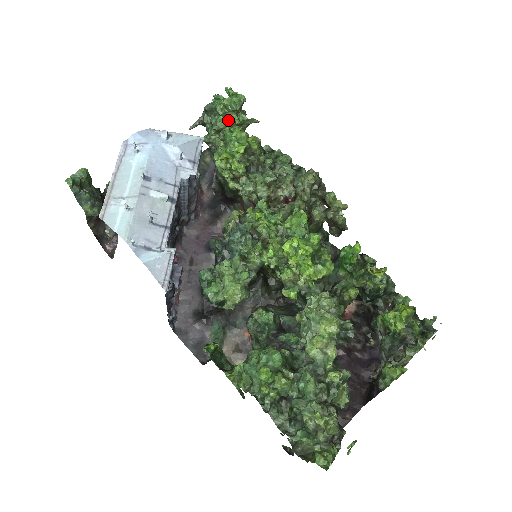
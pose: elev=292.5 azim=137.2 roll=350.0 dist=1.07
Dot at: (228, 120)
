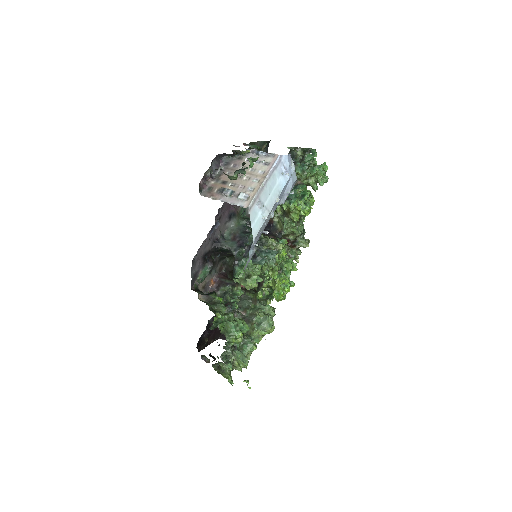
Dot at: (309, 176)
